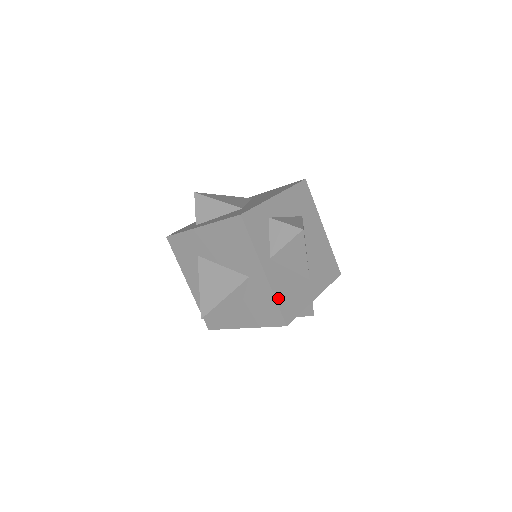
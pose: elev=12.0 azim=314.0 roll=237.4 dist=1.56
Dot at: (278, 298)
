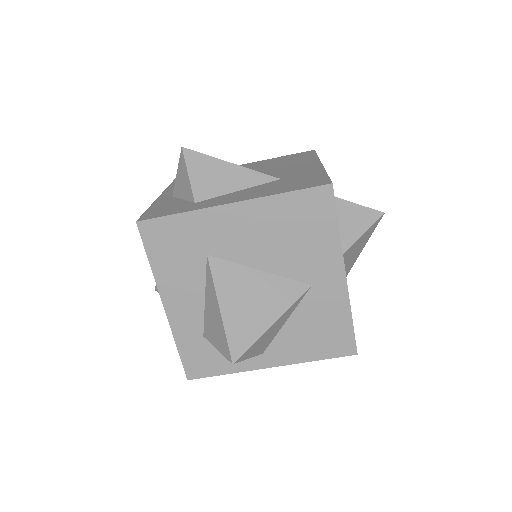
Dot at: (351, 314)
